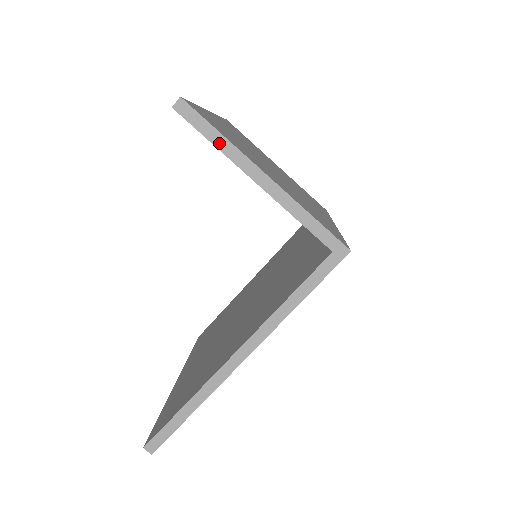
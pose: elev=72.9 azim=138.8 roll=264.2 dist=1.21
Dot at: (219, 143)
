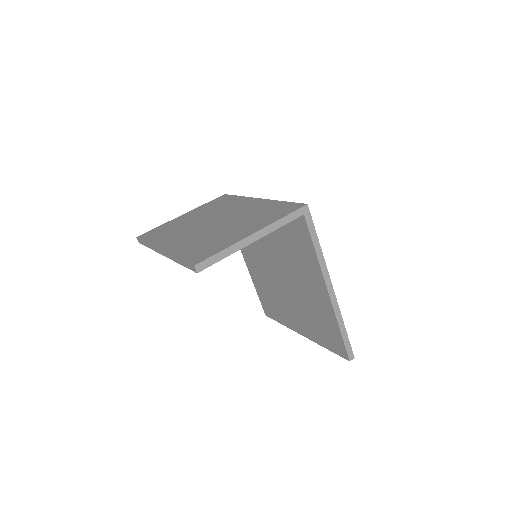
Dot at: (227, 254)
